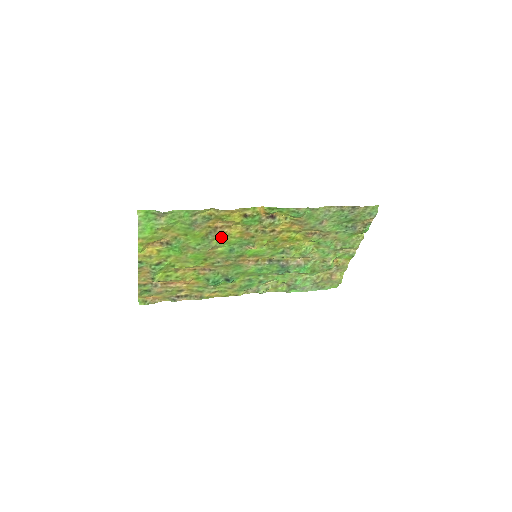
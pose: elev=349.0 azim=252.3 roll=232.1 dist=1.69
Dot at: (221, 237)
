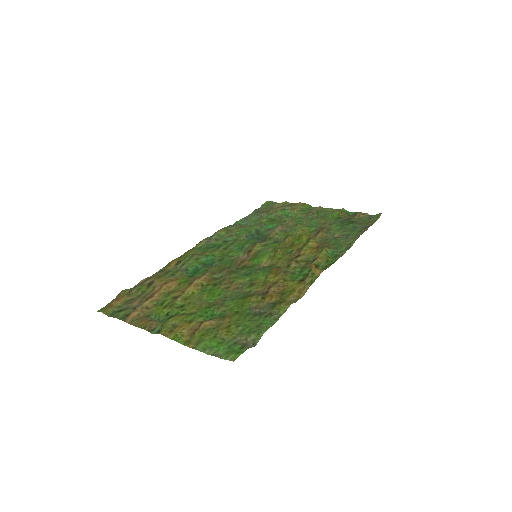
Dot at: (257, 285)
